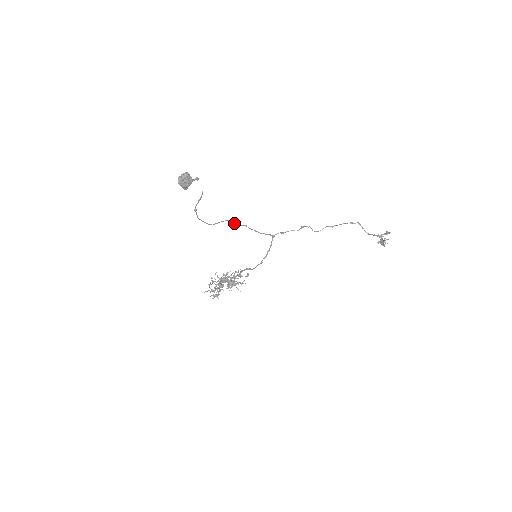
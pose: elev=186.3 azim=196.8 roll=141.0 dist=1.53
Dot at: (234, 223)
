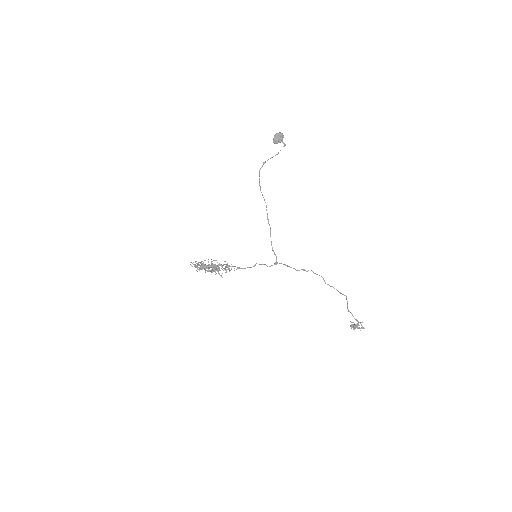
Dot at: (267, 215)
